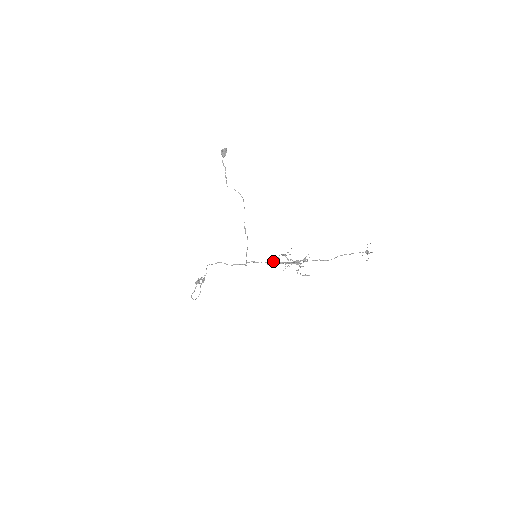
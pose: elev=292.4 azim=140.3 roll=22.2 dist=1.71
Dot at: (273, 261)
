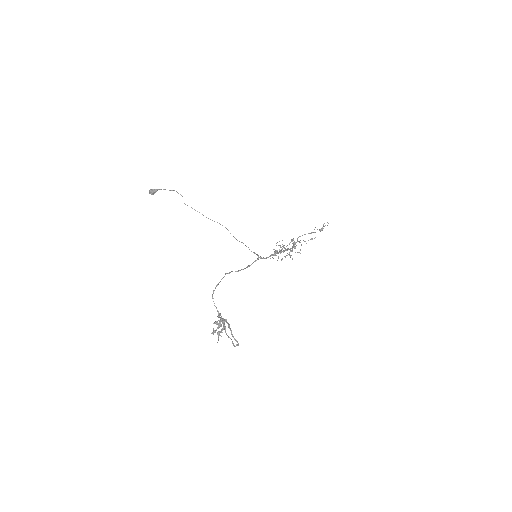
Dot at: (275, 252)
